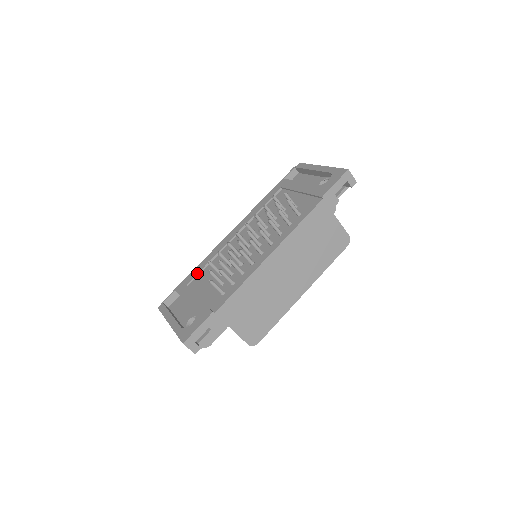
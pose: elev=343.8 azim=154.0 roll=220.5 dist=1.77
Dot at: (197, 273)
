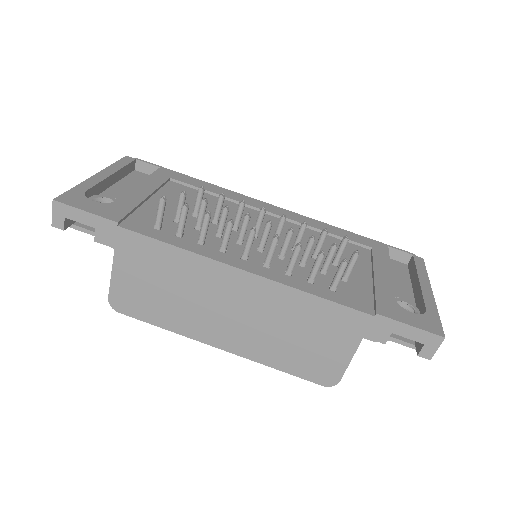
Dot at: (193, 184)
